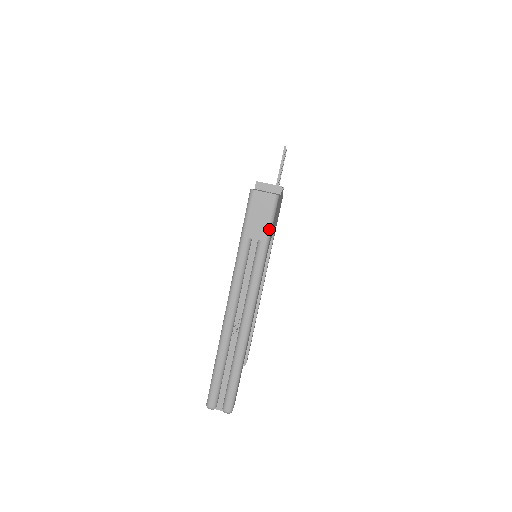
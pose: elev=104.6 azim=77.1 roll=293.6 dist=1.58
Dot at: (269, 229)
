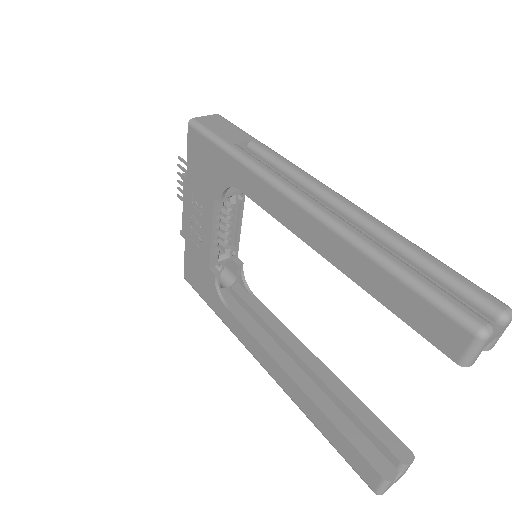
Dot at: (246, 133)
